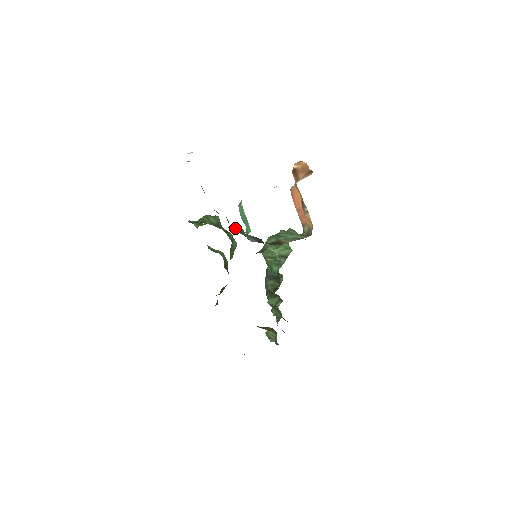
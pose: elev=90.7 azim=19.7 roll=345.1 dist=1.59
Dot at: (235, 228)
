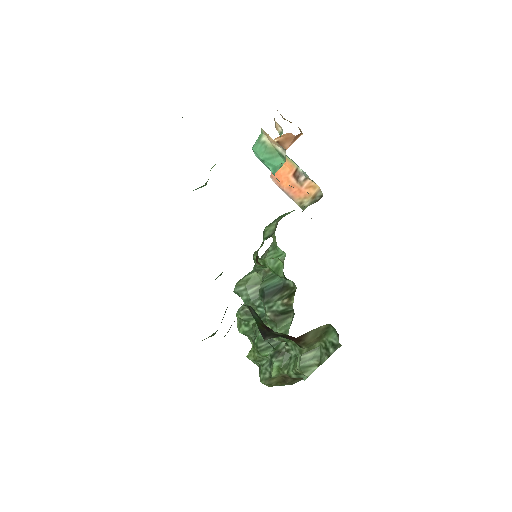
Dot at: occluded
